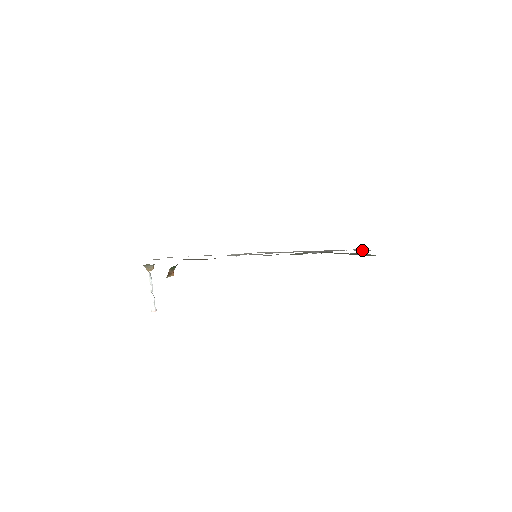
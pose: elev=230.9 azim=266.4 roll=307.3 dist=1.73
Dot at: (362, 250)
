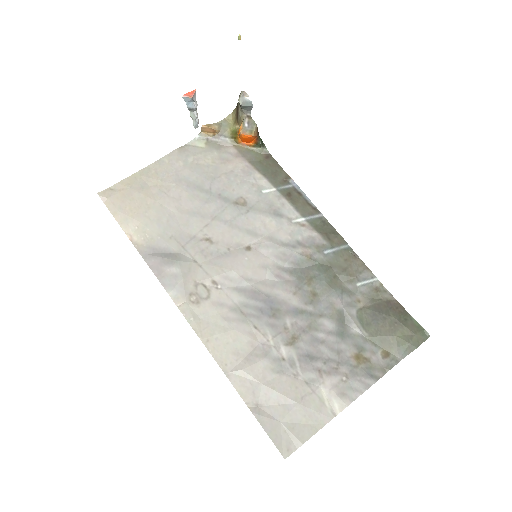
Dot at: (370, 370)
